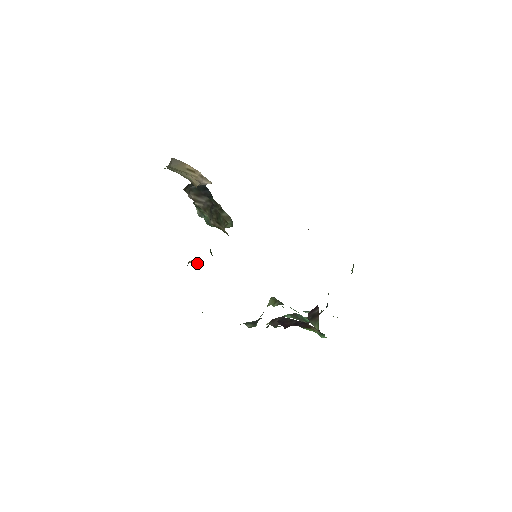
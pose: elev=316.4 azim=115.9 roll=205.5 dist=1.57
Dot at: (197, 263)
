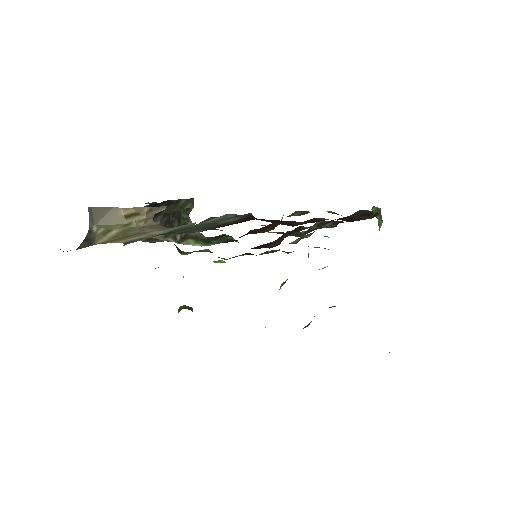
Dot at: occluded
